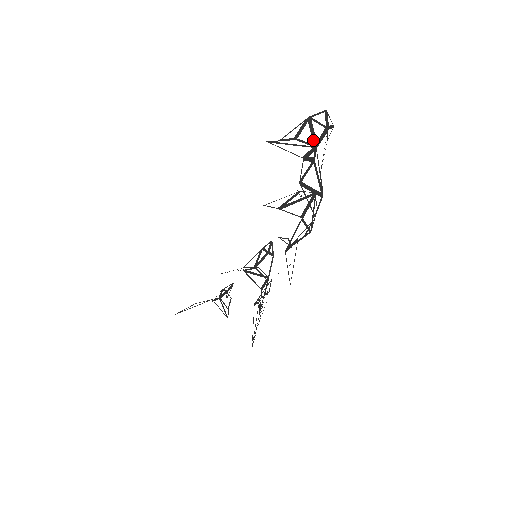
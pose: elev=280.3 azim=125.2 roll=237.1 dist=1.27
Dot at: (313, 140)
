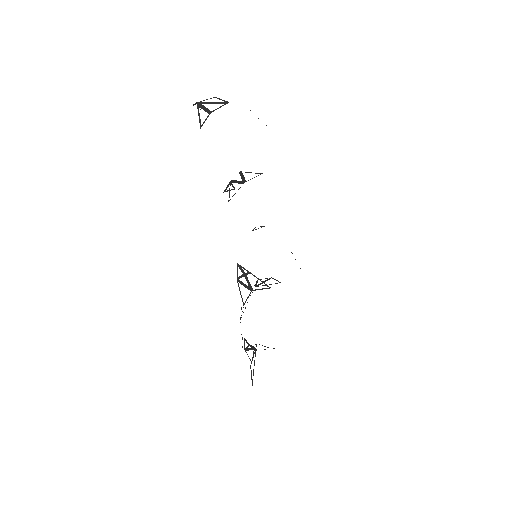
Dot at: (221, 103)
